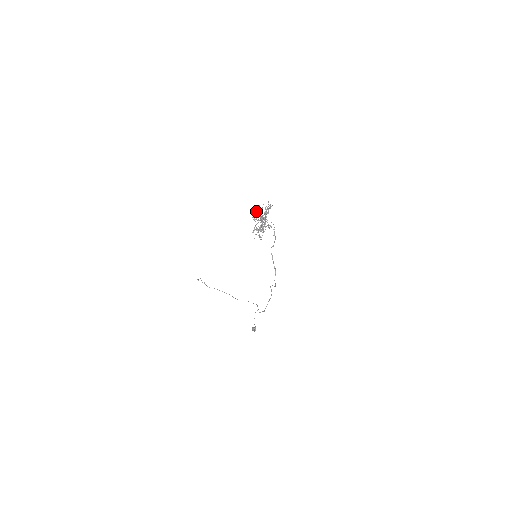
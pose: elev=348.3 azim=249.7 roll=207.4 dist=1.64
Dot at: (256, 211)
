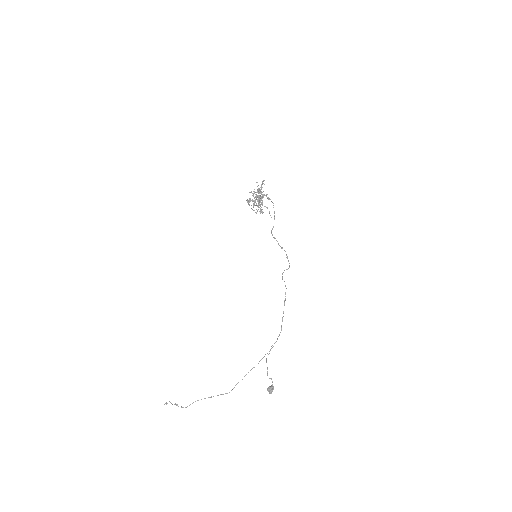
Dot at: (248, 200)
